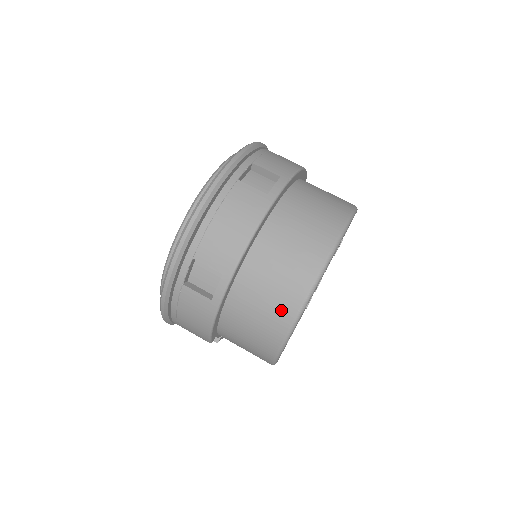
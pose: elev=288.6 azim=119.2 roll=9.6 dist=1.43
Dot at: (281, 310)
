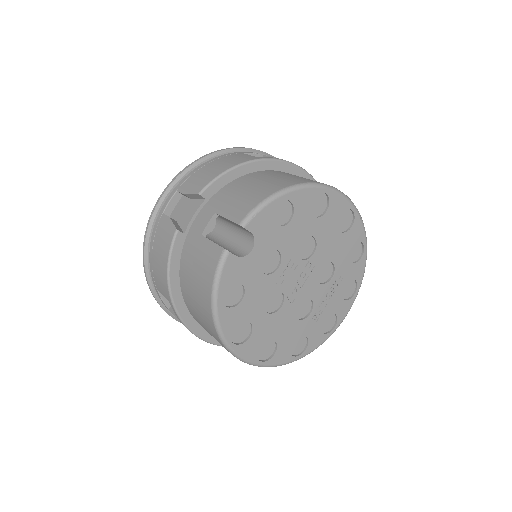
Dot at: (308, 180)
